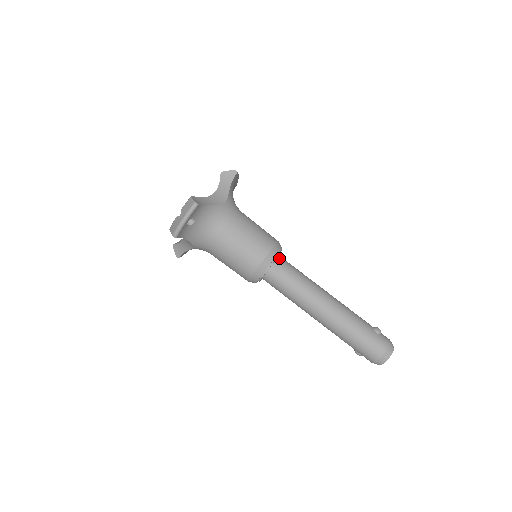
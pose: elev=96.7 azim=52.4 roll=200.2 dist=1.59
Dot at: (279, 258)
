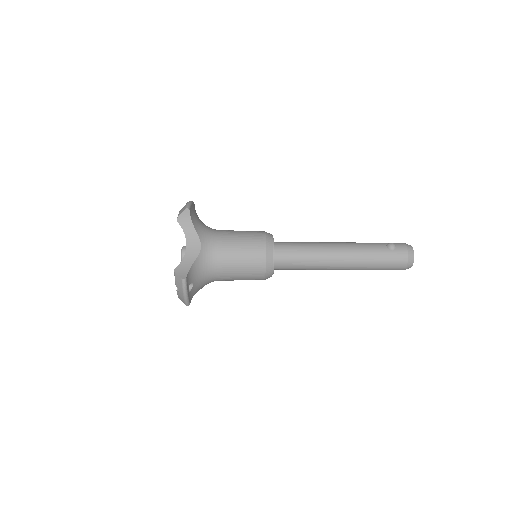
Dot at: (276, 249)
